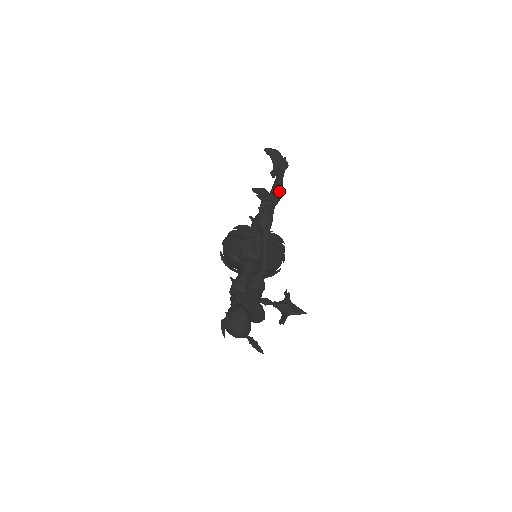
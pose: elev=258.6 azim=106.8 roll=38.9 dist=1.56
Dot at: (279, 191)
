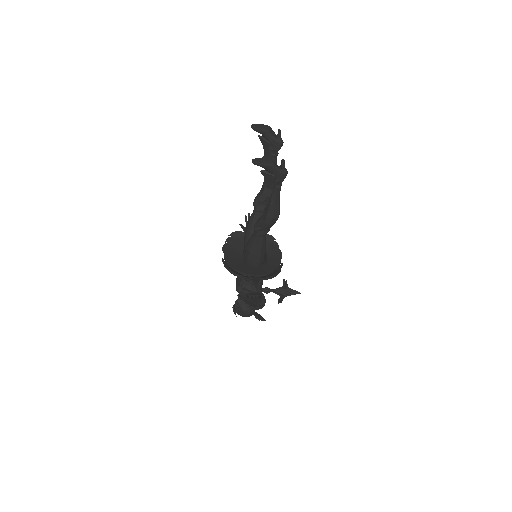
Dot at: (273, 220)
